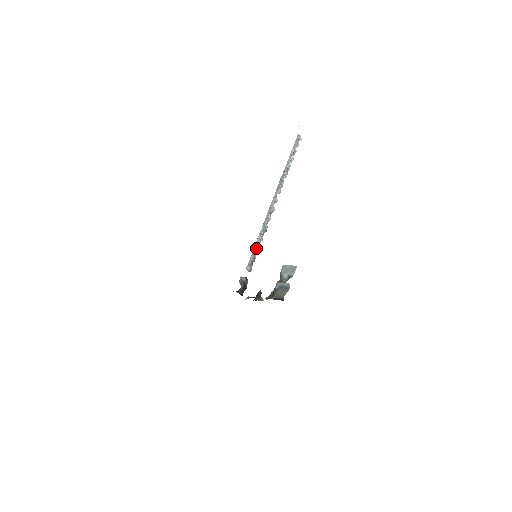
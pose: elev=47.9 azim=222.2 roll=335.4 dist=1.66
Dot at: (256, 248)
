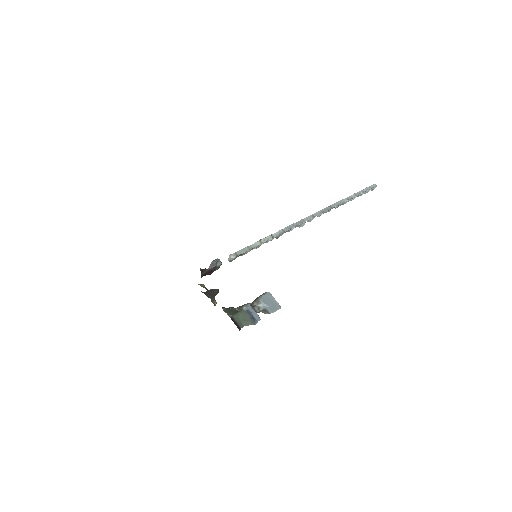
Dot at: (257, 245)
